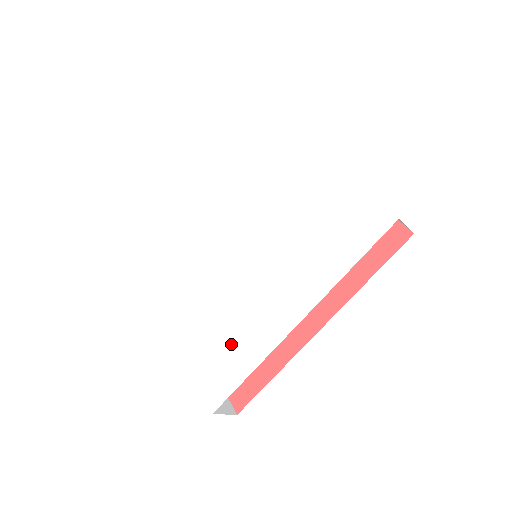
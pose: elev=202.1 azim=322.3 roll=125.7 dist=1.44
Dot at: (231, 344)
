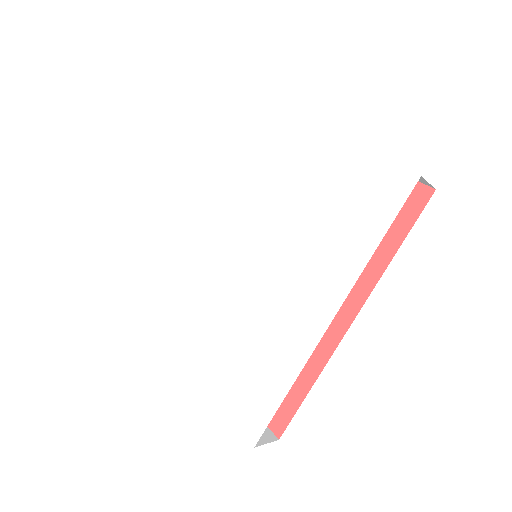
Dot at: (255, 363)
